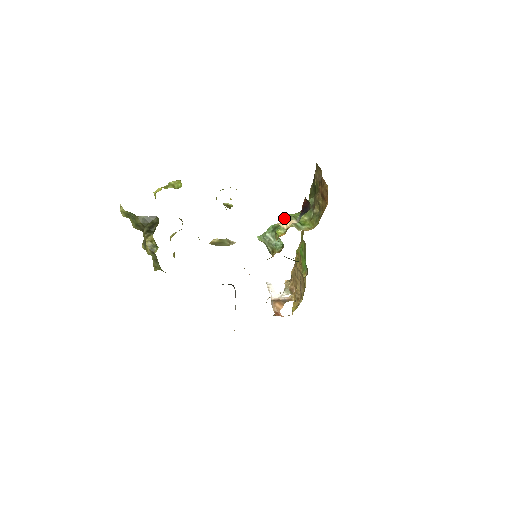
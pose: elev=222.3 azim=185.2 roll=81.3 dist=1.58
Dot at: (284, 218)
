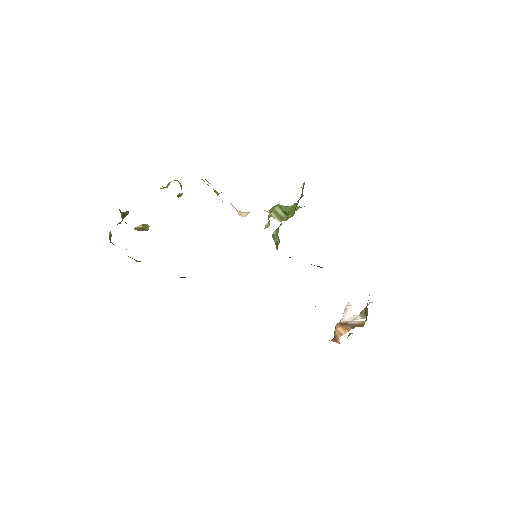
Dot at: (270, 209)
